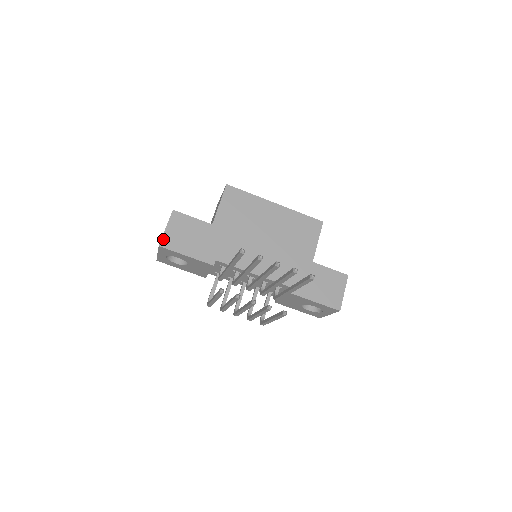
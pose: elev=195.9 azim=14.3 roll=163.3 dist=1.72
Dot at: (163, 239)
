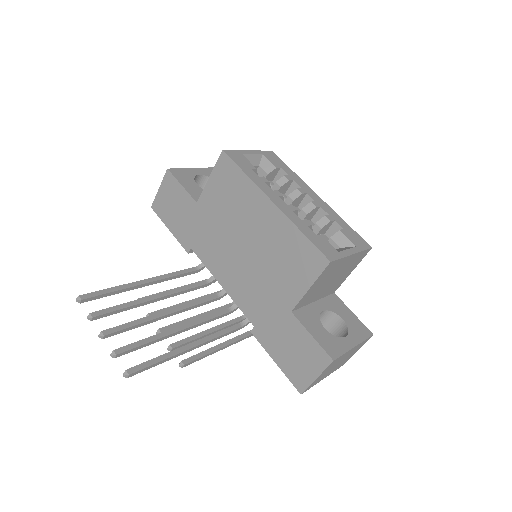
Dot at: (155, 201)
